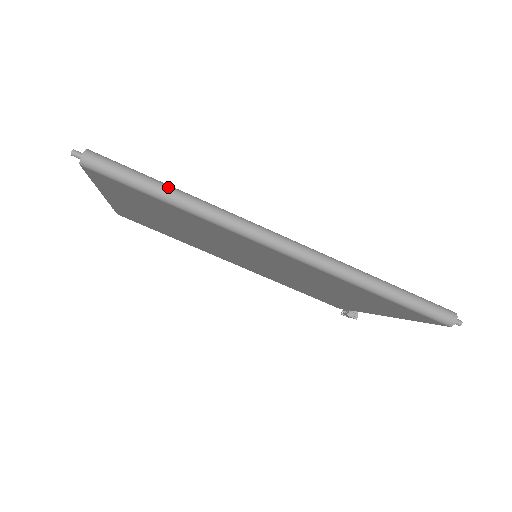
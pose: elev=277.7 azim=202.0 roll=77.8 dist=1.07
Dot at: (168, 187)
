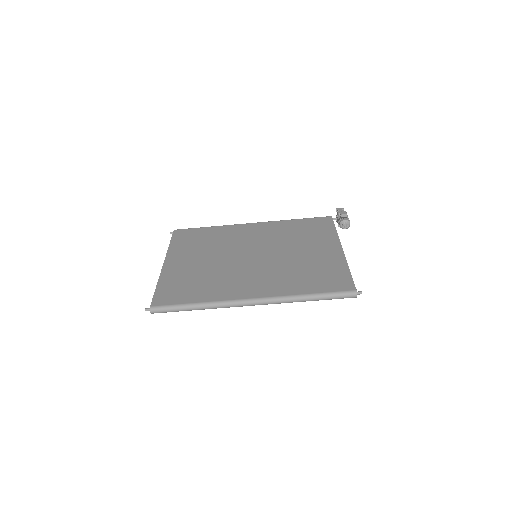
Dot at: (190, 306)
